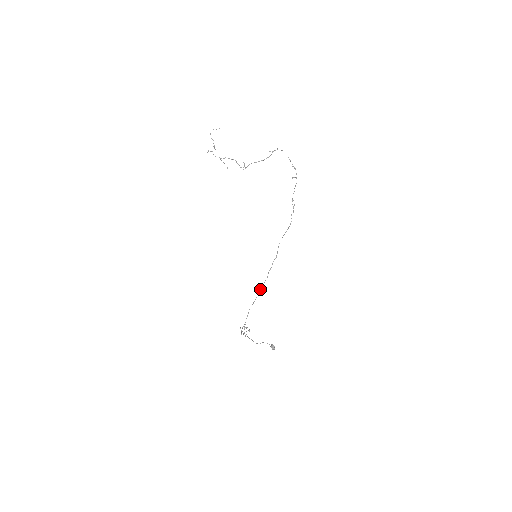
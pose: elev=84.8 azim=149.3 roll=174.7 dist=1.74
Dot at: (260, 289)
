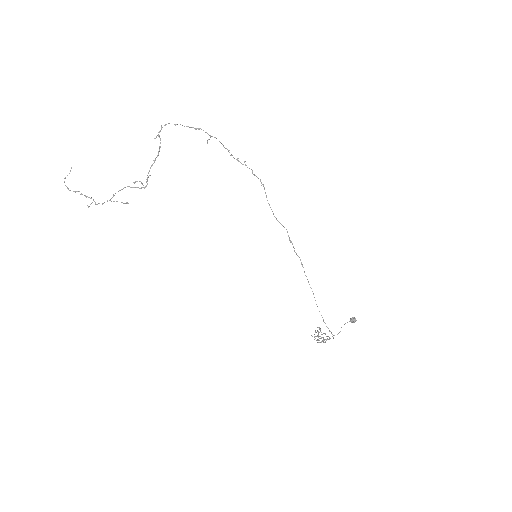
Dot at: occluded
